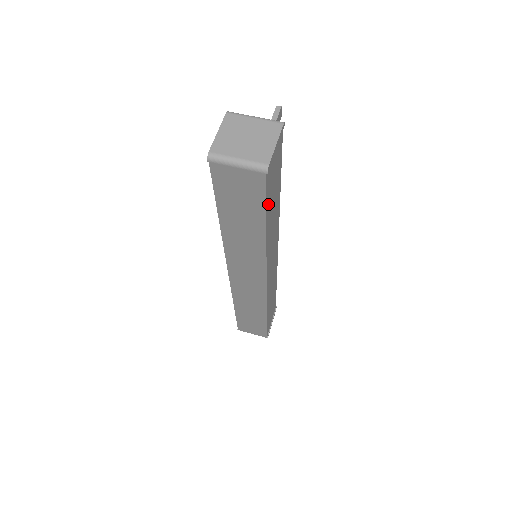
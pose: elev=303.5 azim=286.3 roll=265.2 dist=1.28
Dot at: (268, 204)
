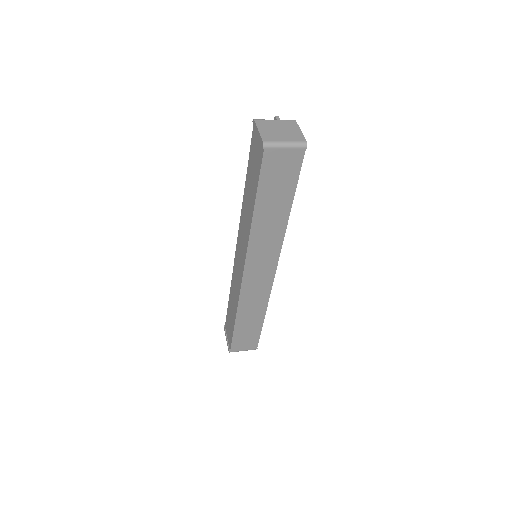
Dot at: occluded
